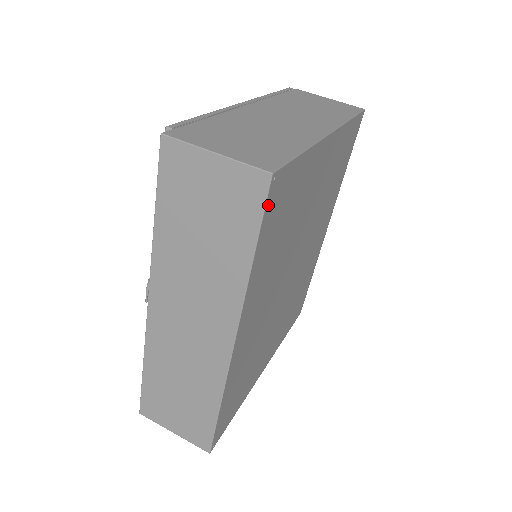
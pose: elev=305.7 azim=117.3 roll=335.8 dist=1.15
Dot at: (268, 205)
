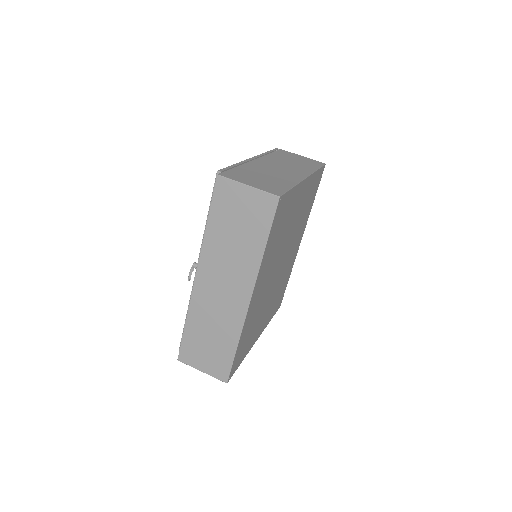
Dot at: (276, 214)
